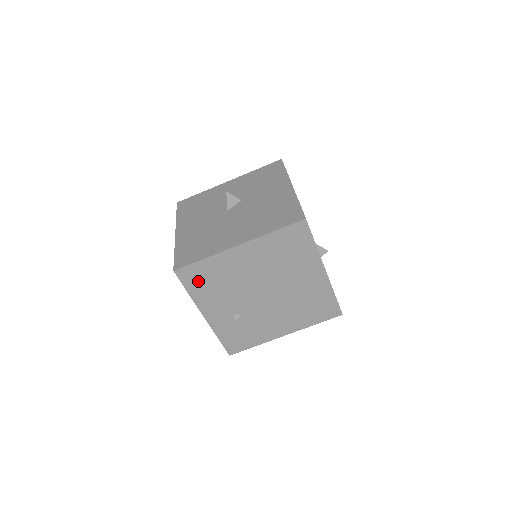
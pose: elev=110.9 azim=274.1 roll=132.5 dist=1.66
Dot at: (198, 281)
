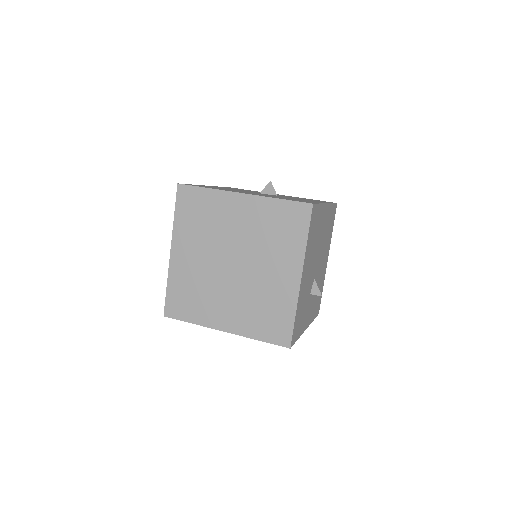
Dot at: (189, 208)
